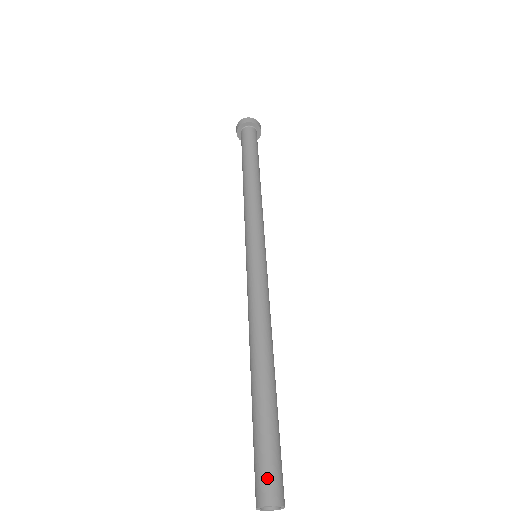
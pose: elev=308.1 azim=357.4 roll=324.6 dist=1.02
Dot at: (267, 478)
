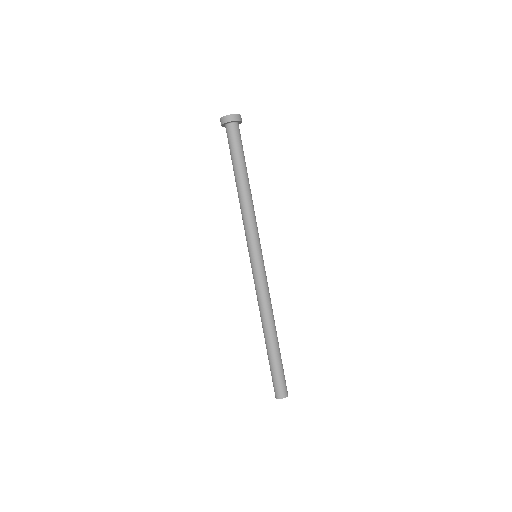
Dot at: (275, 388)
